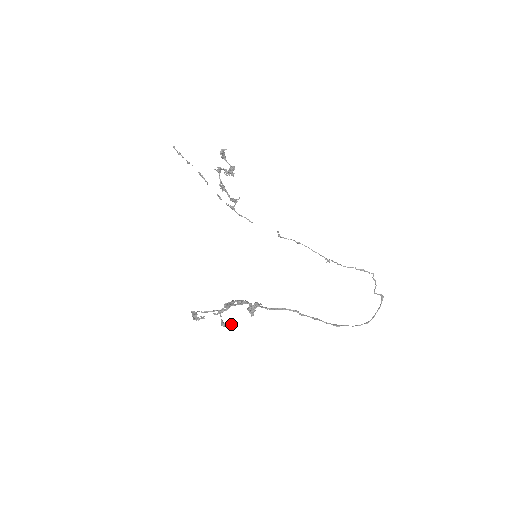
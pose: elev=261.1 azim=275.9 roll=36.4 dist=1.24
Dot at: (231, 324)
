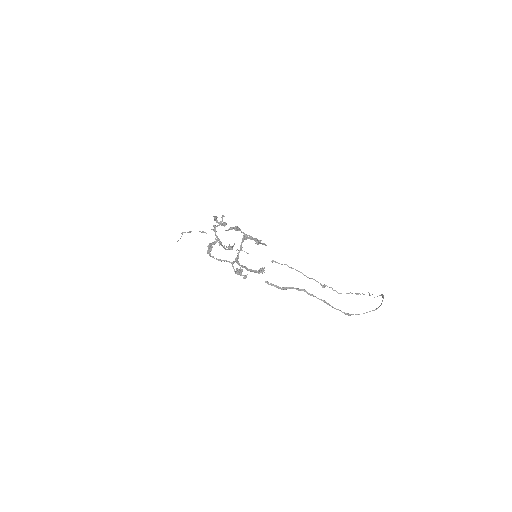
Dot at: (245, 275)
